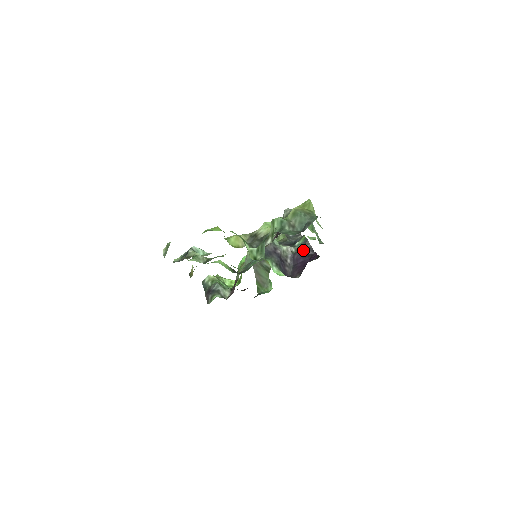
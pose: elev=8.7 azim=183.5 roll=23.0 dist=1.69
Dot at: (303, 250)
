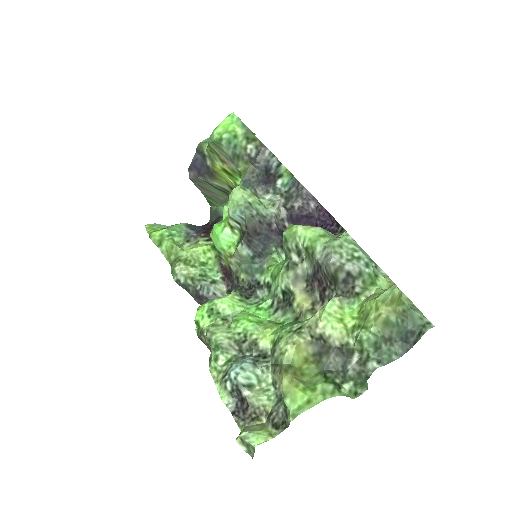
Dot at: (302, 204)
